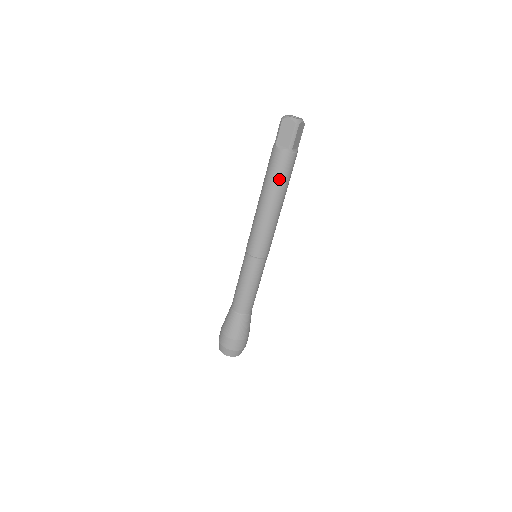
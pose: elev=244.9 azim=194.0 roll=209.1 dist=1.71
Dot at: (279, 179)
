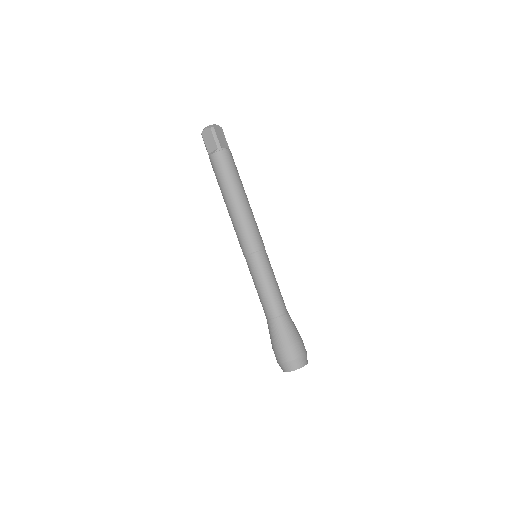
Dot at: (226, 176)
